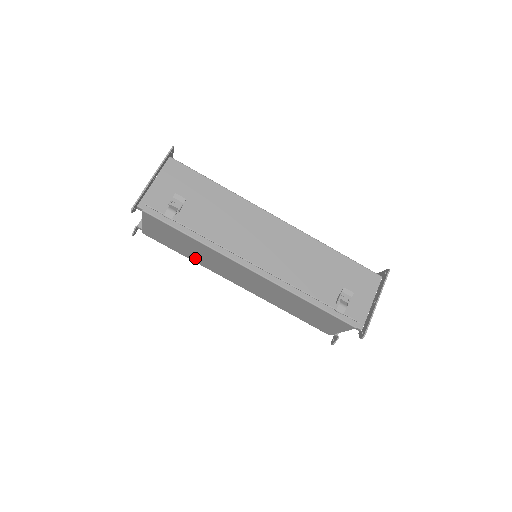
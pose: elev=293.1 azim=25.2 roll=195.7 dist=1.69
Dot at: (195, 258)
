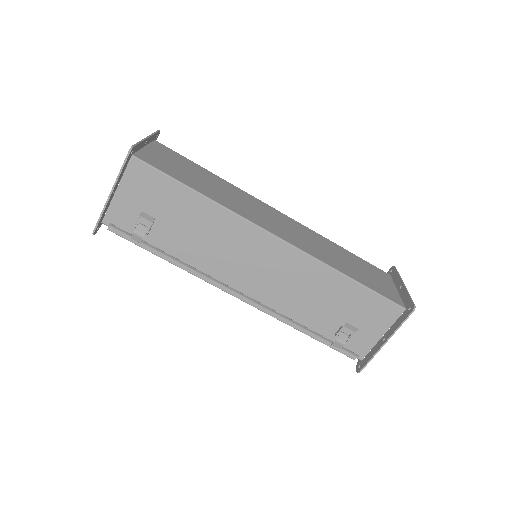
Dot at: occluded
